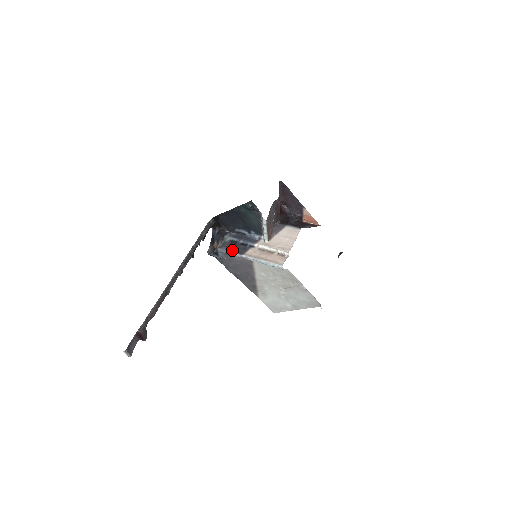
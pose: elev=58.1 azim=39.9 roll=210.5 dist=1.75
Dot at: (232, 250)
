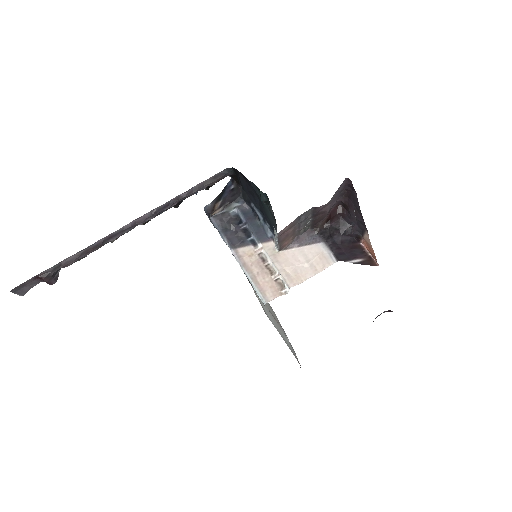
Dot at: (225, 232)
